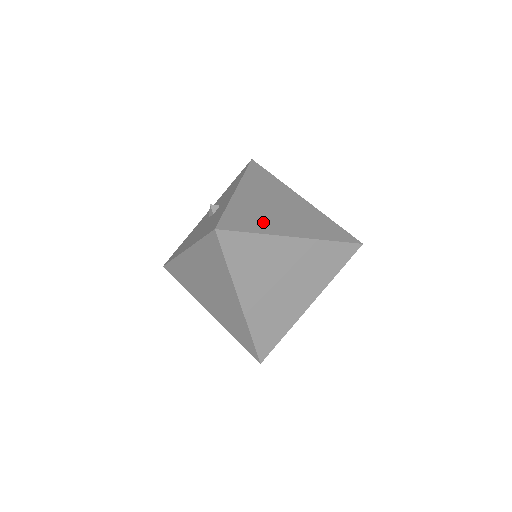
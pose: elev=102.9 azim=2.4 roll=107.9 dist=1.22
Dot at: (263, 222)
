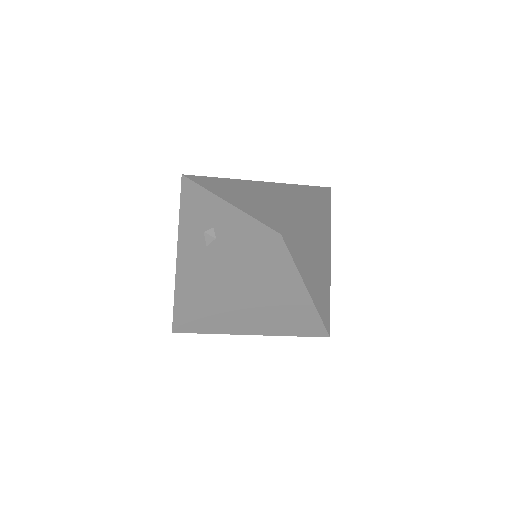
Dot at: (282, 210)
